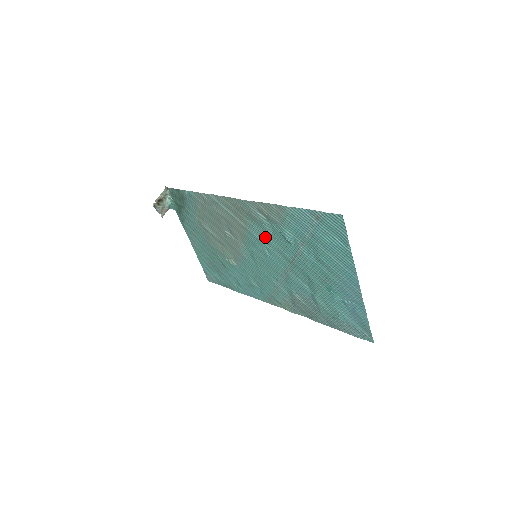
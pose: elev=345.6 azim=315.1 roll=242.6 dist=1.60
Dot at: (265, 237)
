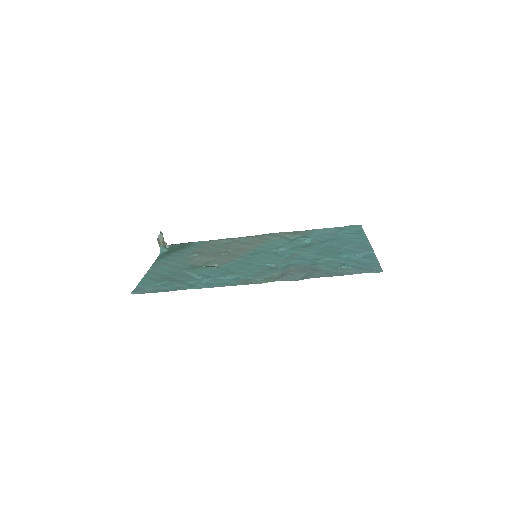
Dot at: (279, 245)
